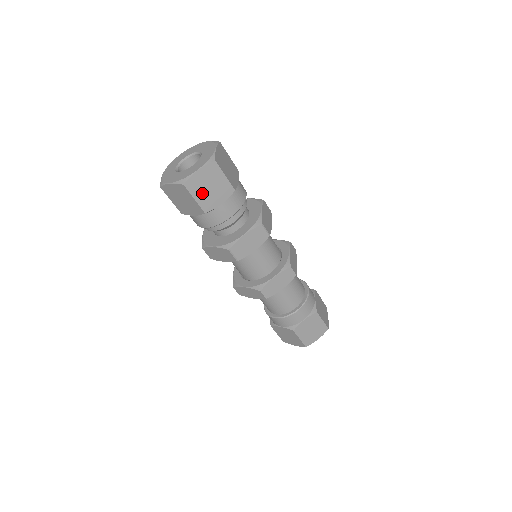
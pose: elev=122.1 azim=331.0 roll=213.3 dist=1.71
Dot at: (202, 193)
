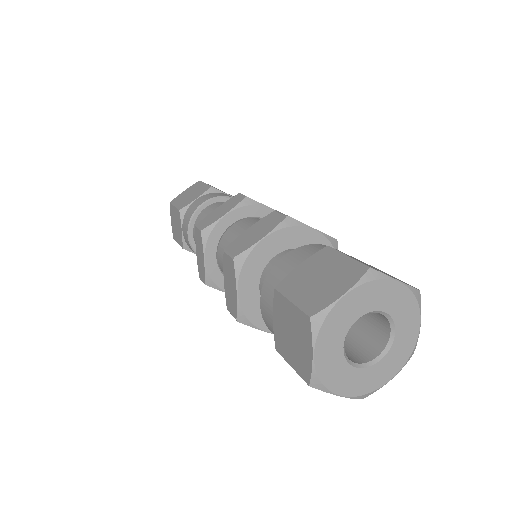
Dot at: occluded
